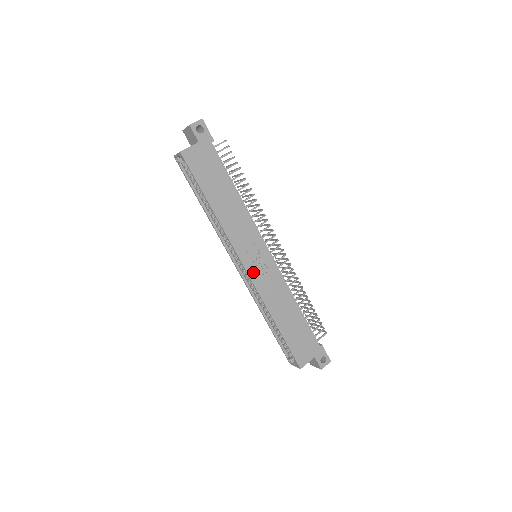
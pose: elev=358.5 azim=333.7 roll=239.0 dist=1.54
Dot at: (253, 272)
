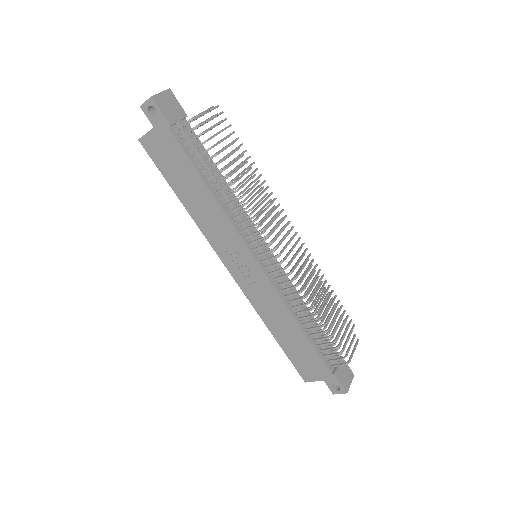
Dot at: (239, 278)
